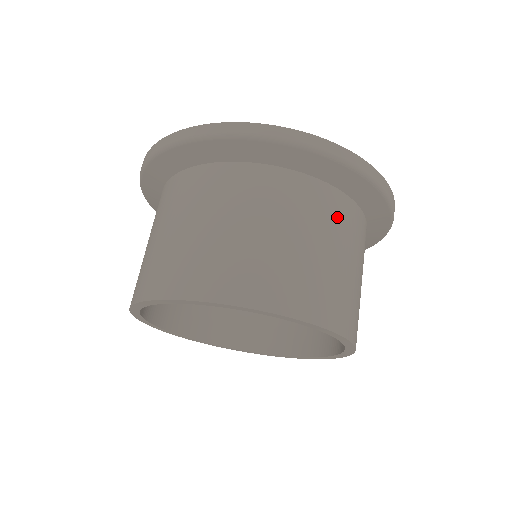
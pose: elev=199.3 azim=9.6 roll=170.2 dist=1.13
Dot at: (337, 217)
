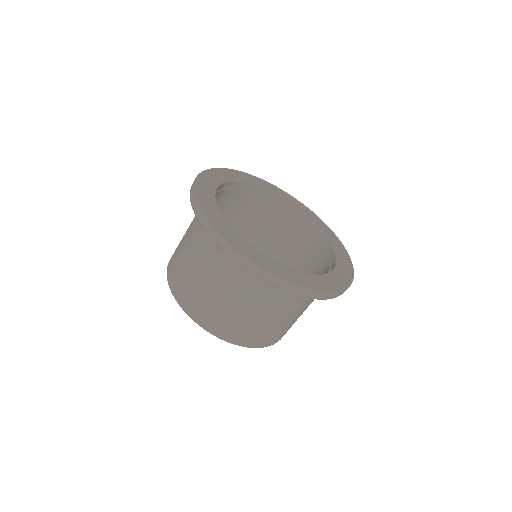
Dot at: (302, 303)
